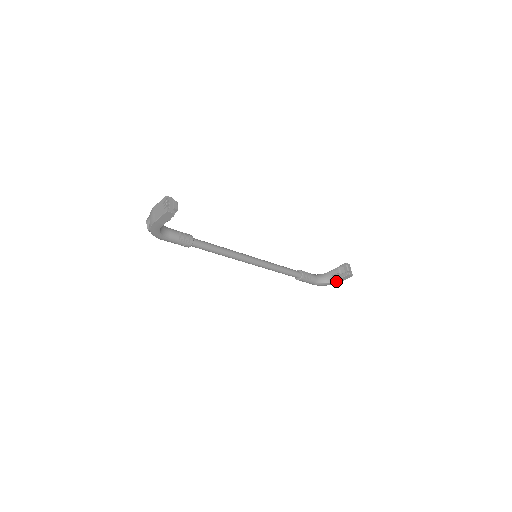
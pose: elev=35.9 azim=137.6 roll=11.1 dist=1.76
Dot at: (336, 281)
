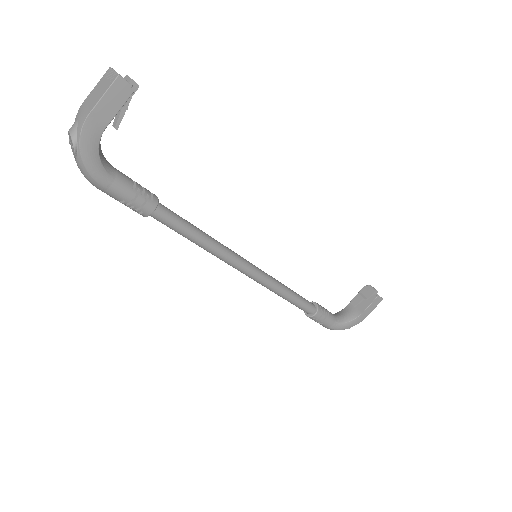
Dot at: (362, 315)
